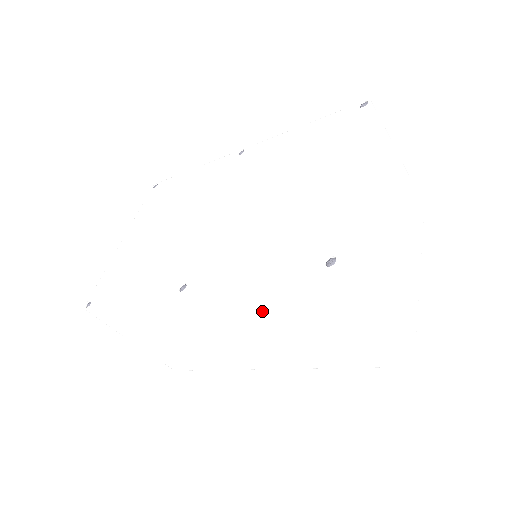
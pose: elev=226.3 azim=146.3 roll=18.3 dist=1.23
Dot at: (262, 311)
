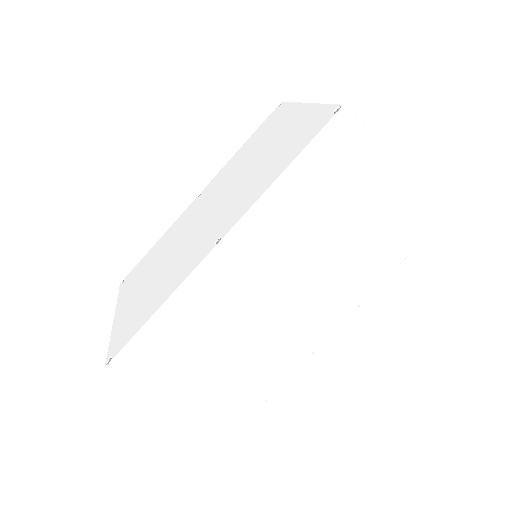
Dot at: (301, 218)
